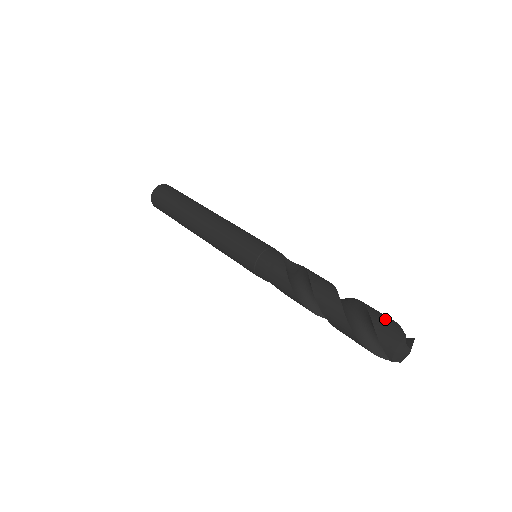
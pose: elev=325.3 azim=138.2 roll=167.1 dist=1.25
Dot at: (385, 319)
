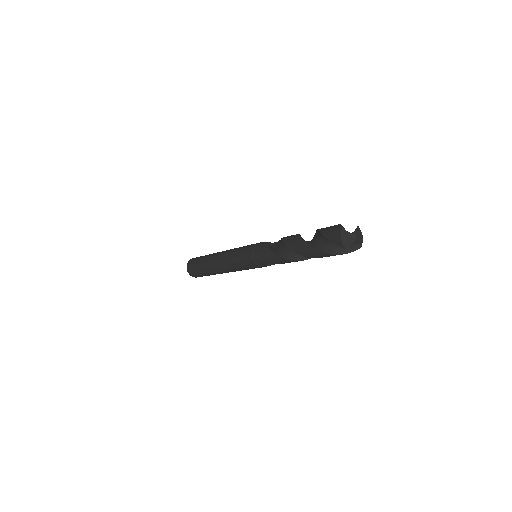
Dot at: (330, 227)
